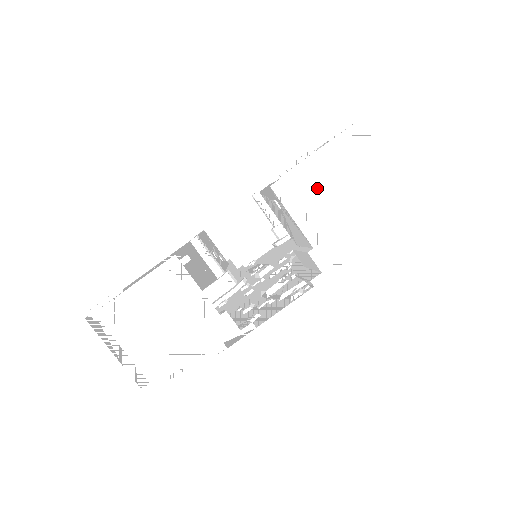
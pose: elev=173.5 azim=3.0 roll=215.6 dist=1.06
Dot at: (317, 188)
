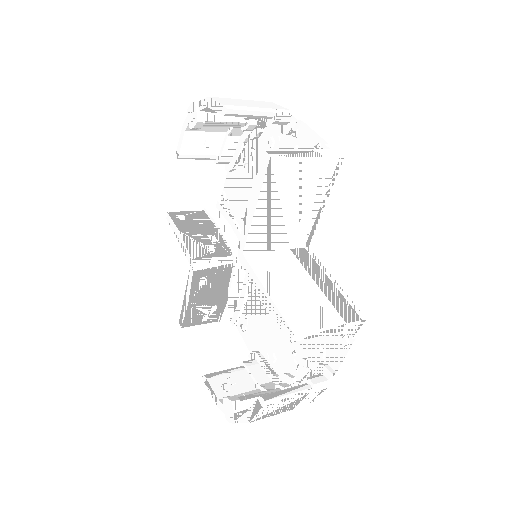
Dot at: (278, 223)
